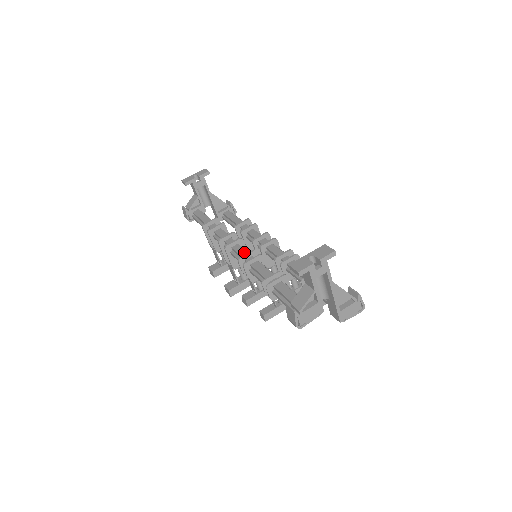
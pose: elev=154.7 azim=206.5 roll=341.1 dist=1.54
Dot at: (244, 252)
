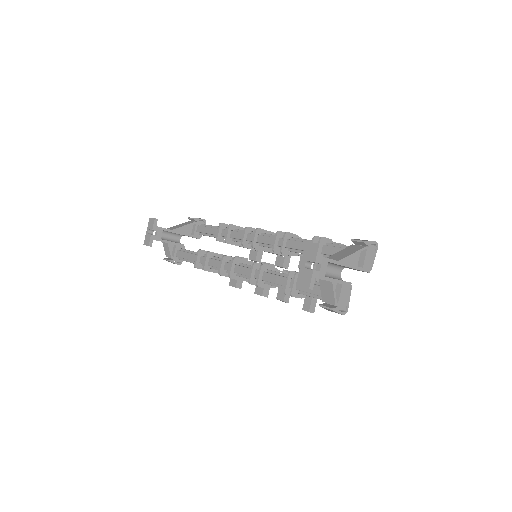
Dot at: (247, 271)
